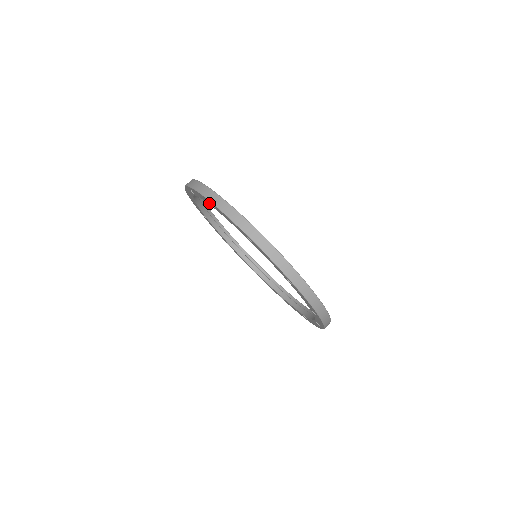
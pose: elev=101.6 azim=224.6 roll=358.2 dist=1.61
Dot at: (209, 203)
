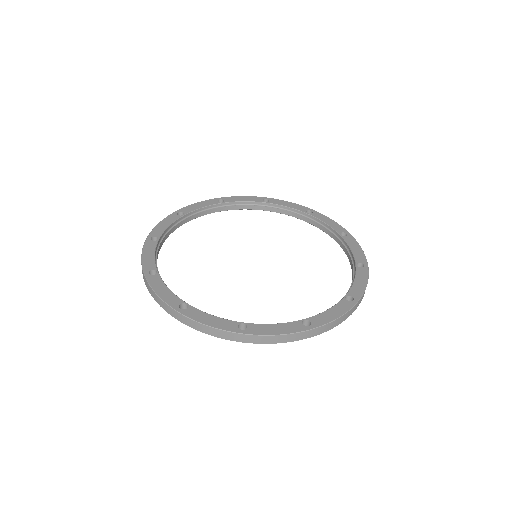
Dot at: occluded
